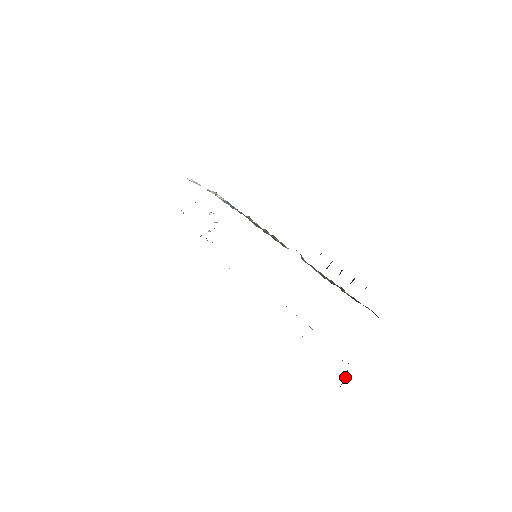
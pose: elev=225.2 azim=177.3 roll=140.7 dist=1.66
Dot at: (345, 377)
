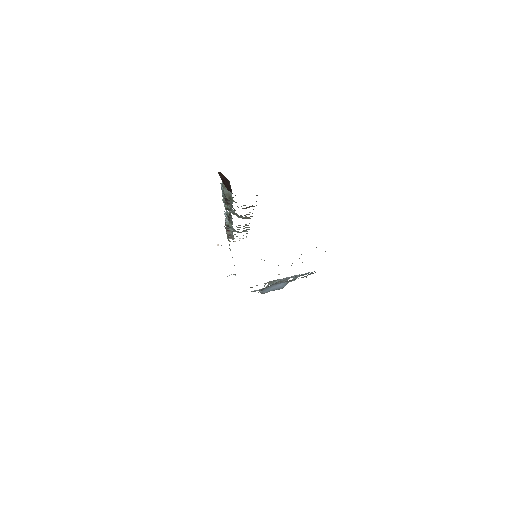
Dot at: occluded
